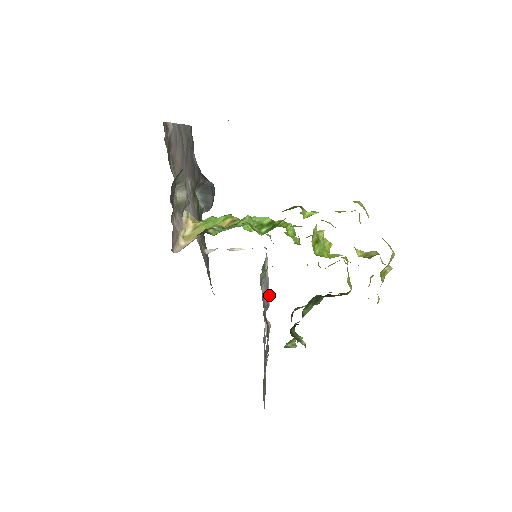
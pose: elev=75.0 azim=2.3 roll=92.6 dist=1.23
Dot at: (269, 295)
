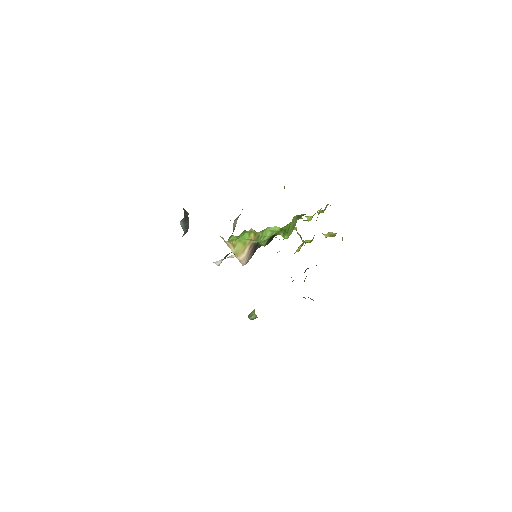
Dot at: occluded
